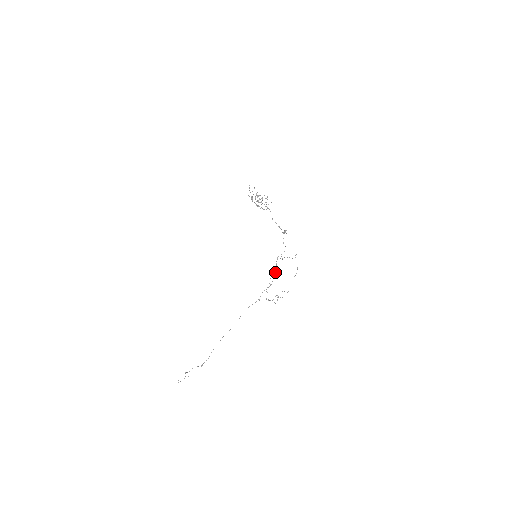
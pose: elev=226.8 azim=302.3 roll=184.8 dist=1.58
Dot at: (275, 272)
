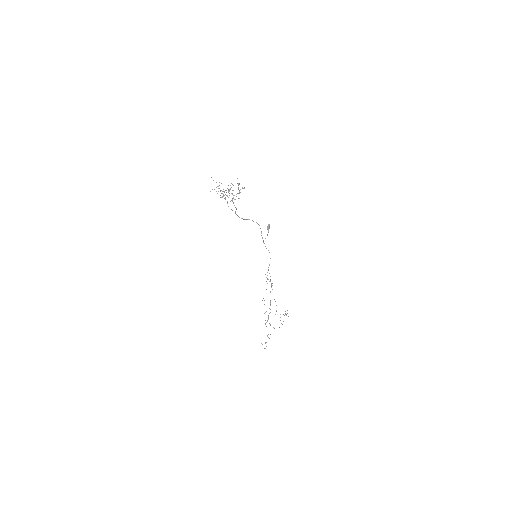
Dot at: (271, 287)
